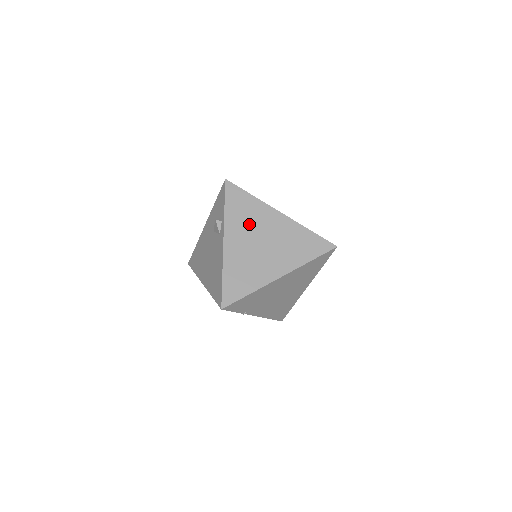
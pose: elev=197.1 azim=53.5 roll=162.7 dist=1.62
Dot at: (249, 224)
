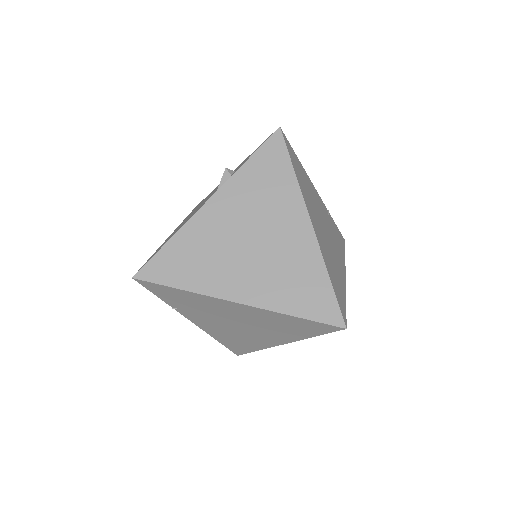
Dot at: (258, 205)
